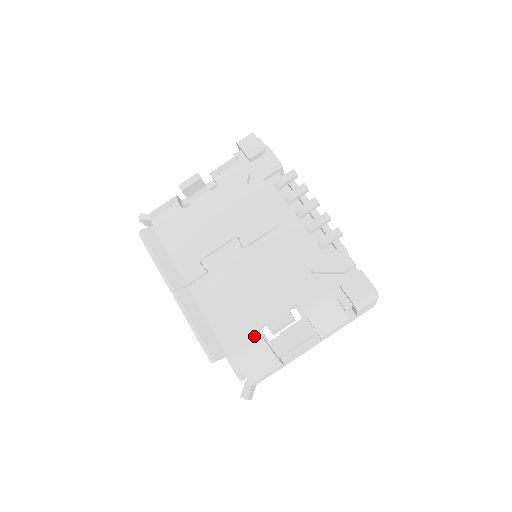
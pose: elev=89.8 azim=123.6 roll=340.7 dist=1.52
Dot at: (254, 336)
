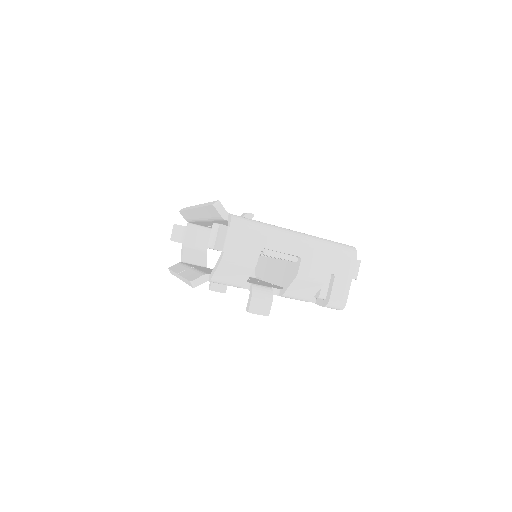
Dot at: occluded
